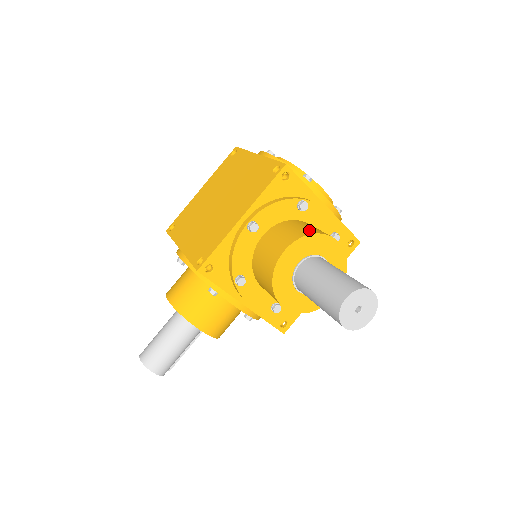
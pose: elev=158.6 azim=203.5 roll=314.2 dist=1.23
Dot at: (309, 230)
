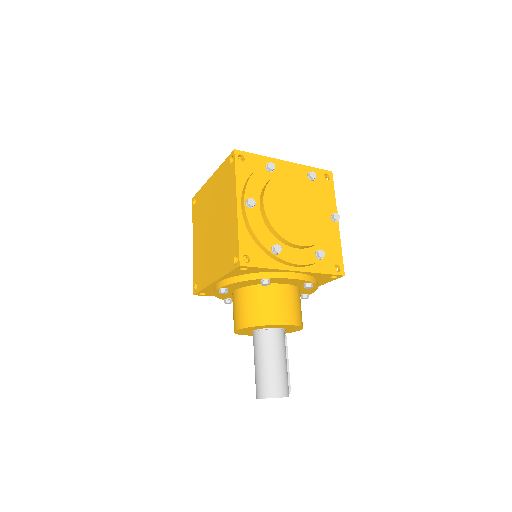
Dot at: (260, 316)
